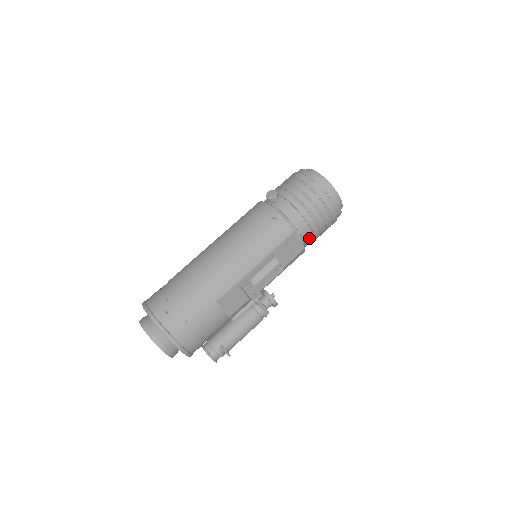
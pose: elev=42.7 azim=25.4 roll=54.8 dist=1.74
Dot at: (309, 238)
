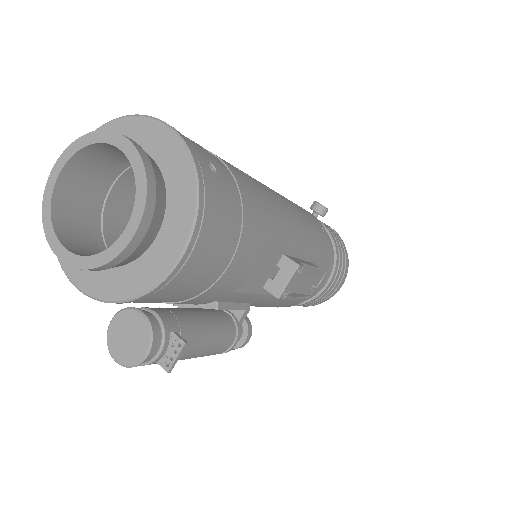
Dot at: (315, 291)
